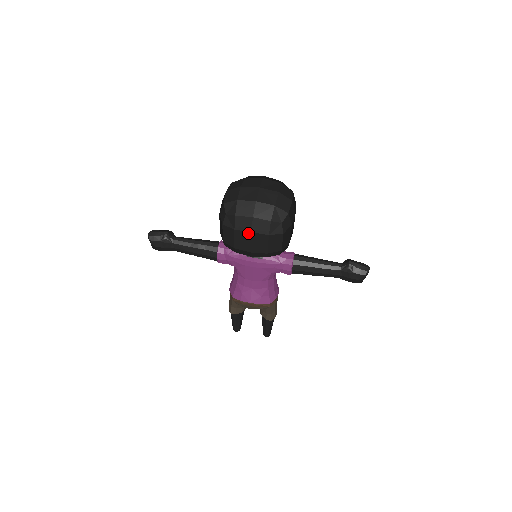
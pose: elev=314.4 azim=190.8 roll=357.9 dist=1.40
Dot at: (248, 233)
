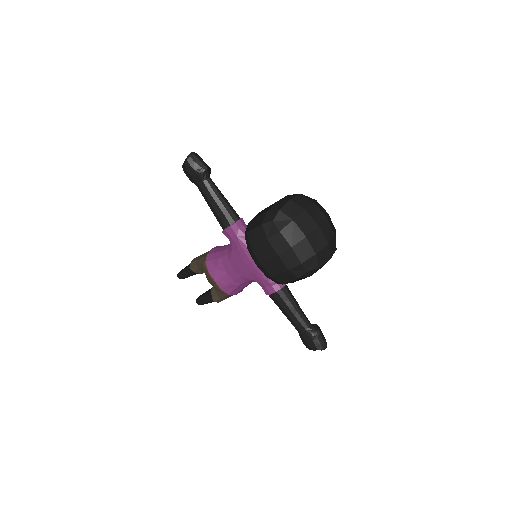
Dot at: (275, 253)
